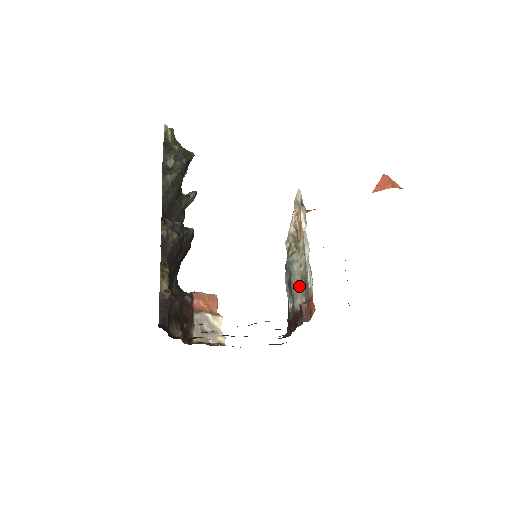
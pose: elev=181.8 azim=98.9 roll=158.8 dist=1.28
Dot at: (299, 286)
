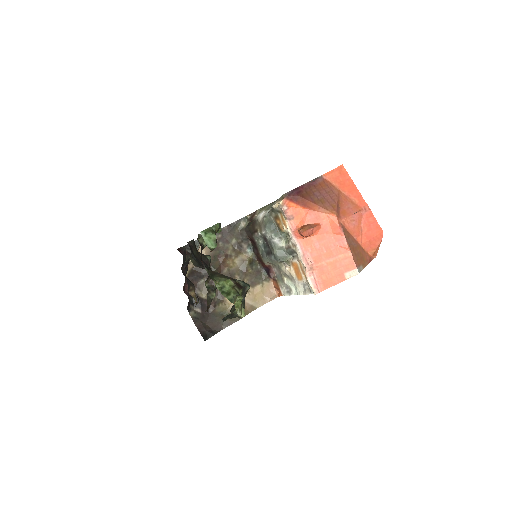
Dot at: (275, 264)
